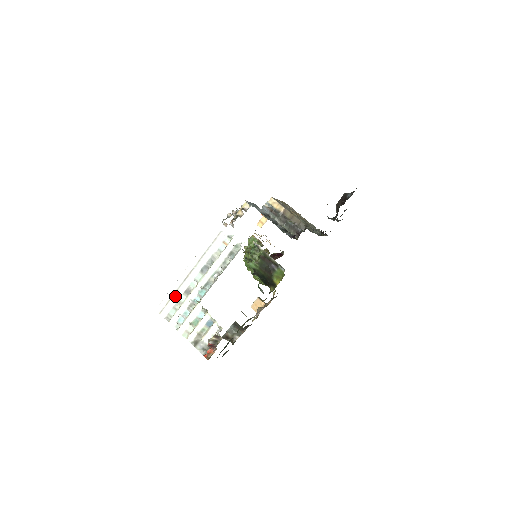
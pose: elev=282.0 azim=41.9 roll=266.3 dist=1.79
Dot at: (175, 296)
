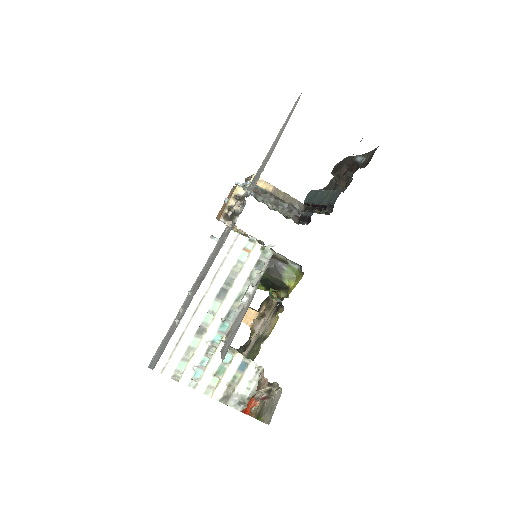
Dot at: (182, 342)
